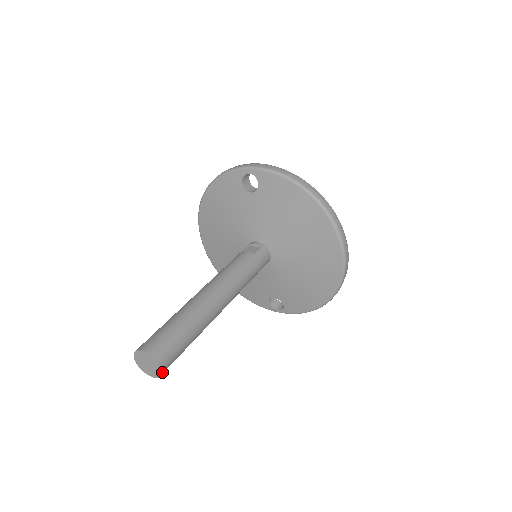
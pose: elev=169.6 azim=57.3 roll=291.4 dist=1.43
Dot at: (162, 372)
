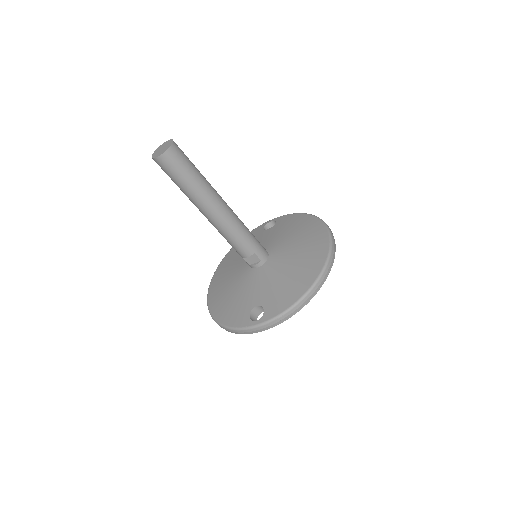
Dot at: (171, 148)
